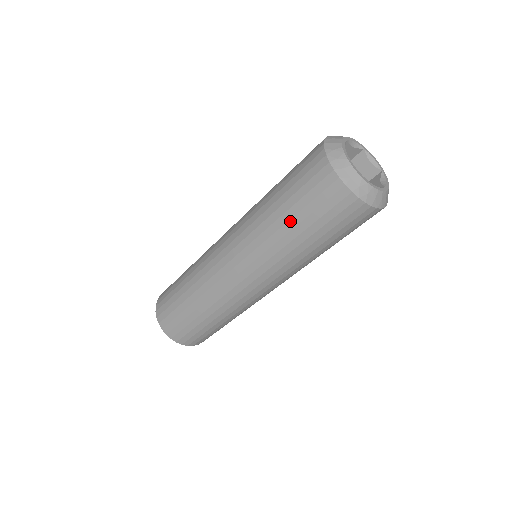
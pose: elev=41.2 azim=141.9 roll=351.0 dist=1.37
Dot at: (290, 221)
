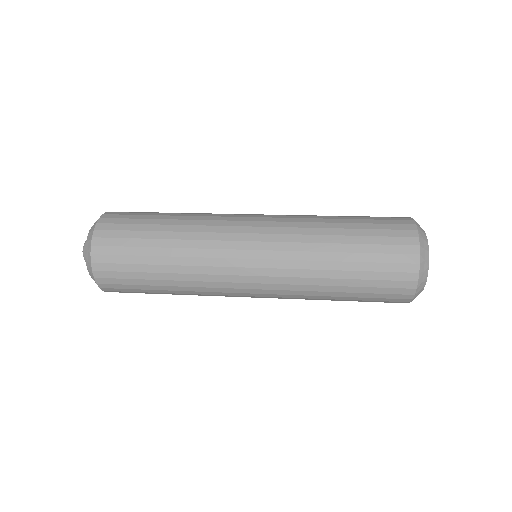
Dot at: occluded
